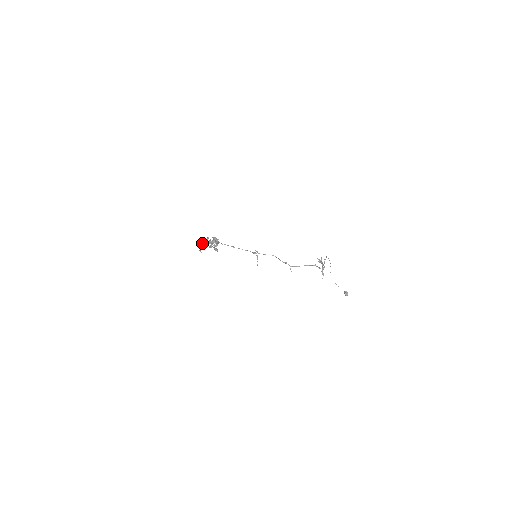
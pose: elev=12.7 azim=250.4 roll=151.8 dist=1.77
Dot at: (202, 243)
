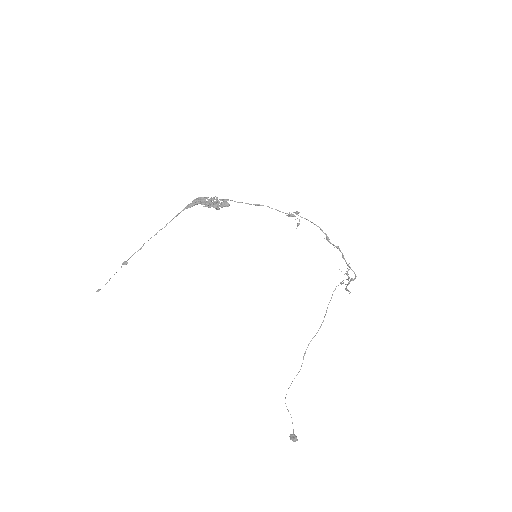
Dot at: occluded
